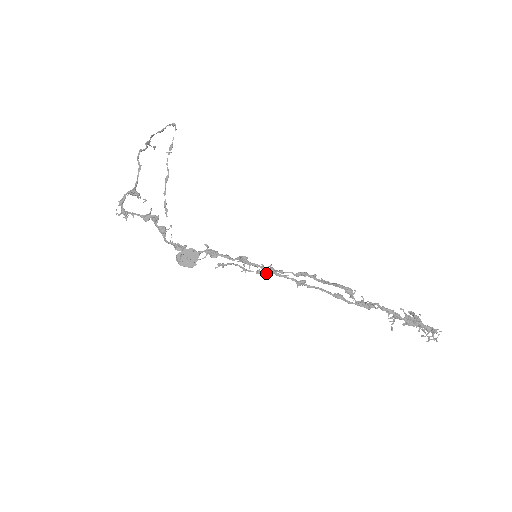
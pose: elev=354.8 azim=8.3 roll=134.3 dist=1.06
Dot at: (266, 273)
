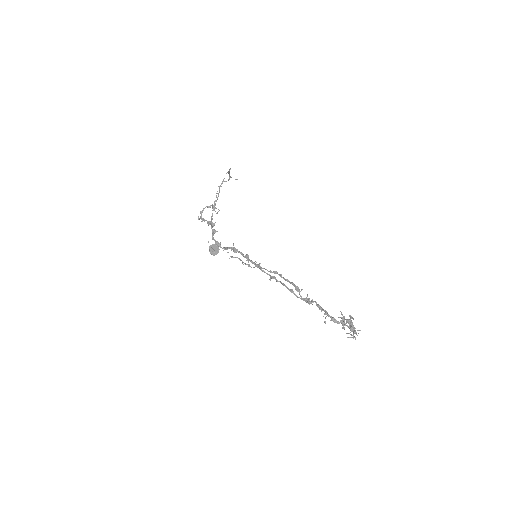
Dot at: (253, 267)
